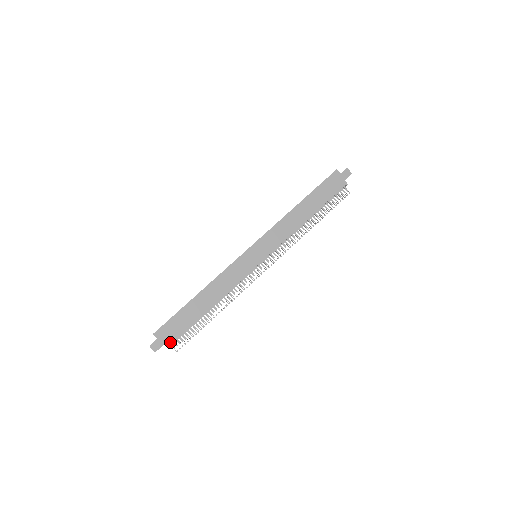
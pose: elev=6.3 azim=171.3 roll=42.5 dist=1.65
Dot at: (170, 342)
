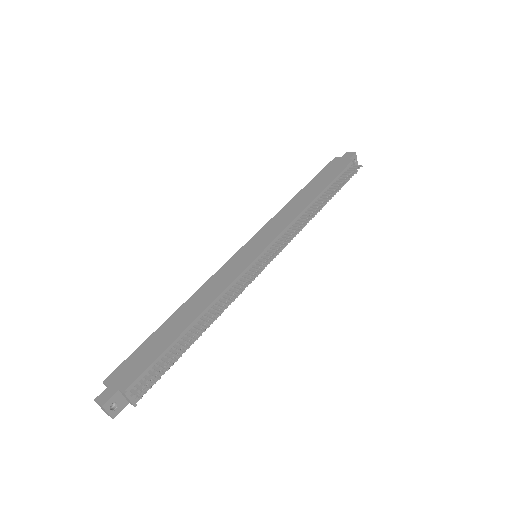
Dot at: (128, 384)
